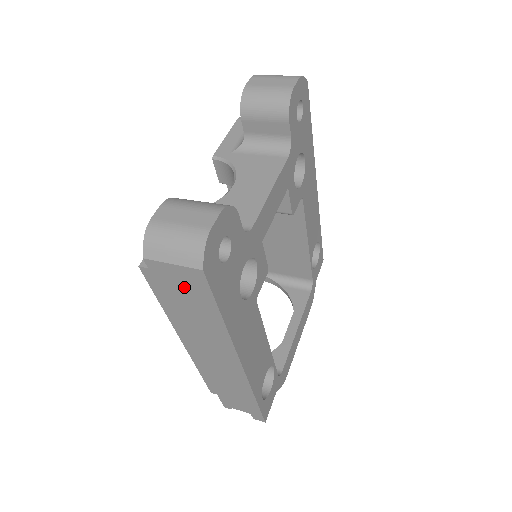
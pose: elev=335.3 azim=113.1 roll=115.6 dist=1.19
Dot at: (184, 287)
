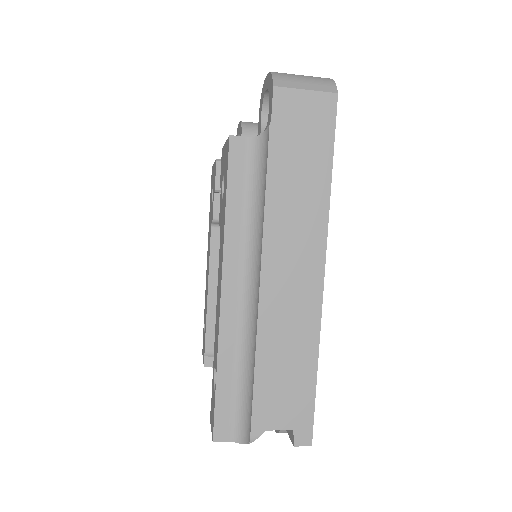
Dot at: (305, 126)
